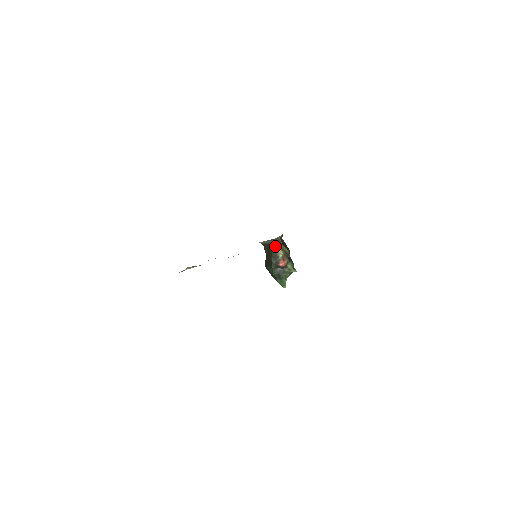
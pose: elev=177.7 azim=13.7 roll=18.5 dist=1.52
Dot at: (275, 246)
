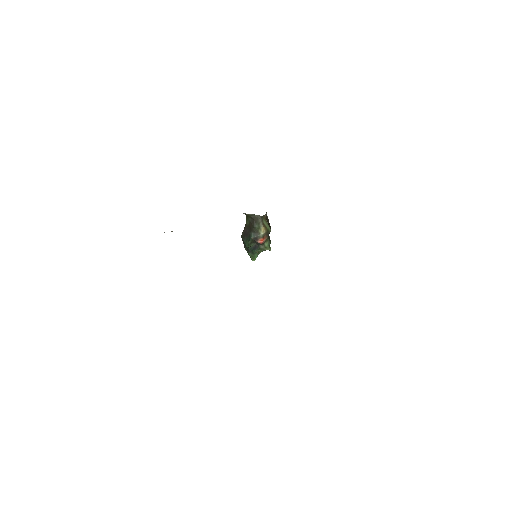
Dot at: (260, 222)
